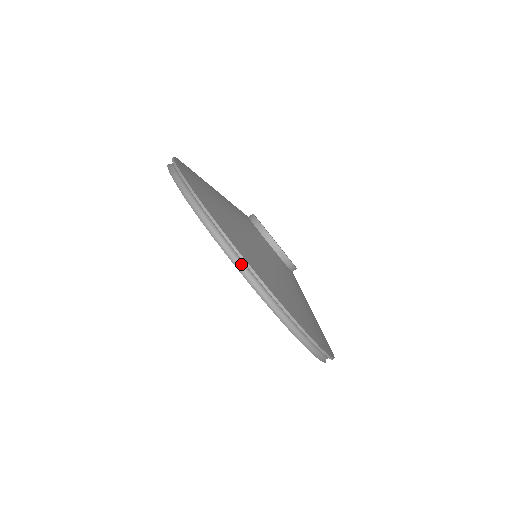
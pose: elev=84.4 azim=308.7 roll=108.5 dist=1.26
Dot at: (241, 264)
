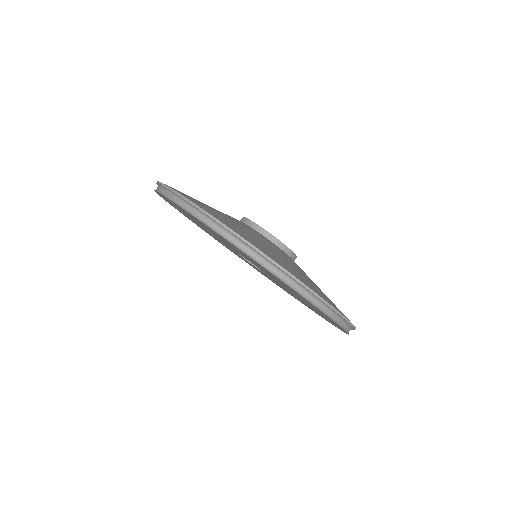
Dot at: (175, 198)
